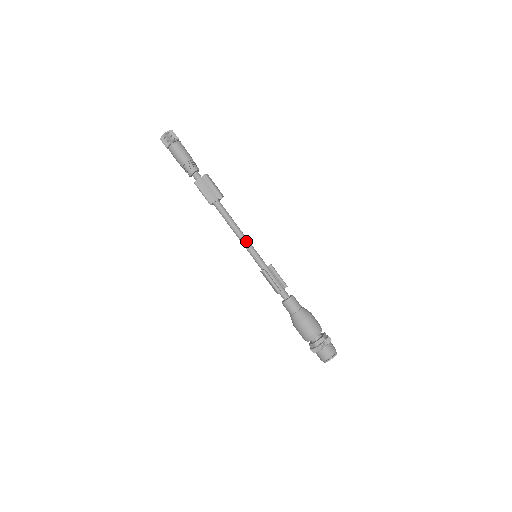
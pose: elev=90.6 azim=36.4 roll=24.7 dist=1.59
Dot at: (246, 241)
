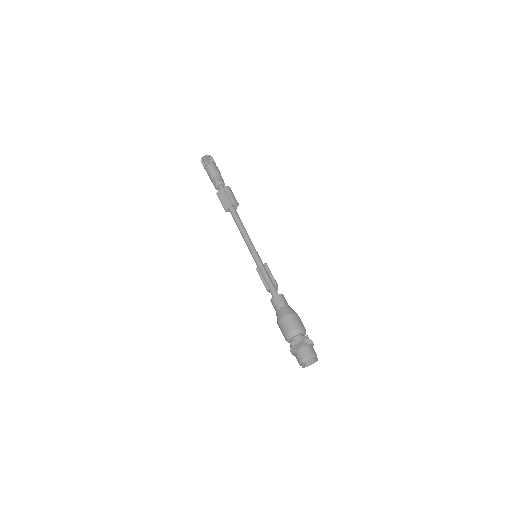
Dot at: (248, 242)
